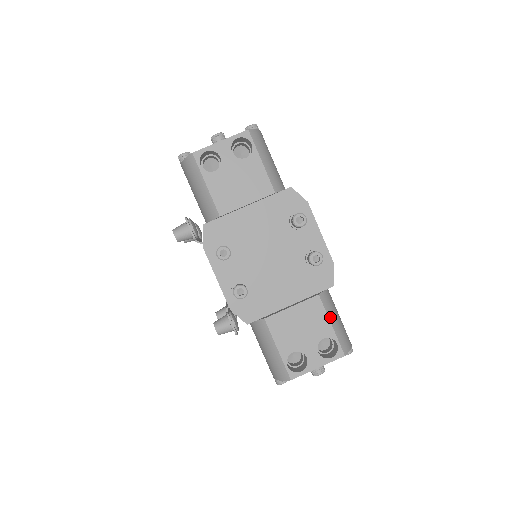
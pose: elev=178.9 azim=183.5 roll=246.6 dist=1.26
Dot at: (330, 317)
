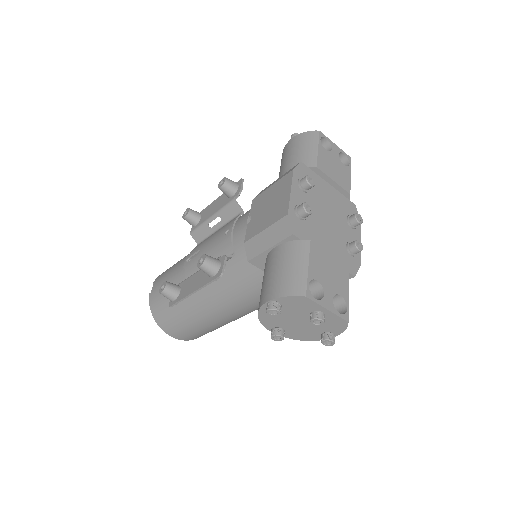
Dot at: occluded
